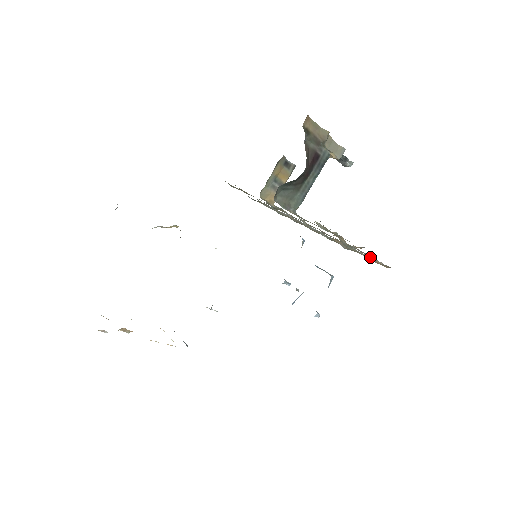
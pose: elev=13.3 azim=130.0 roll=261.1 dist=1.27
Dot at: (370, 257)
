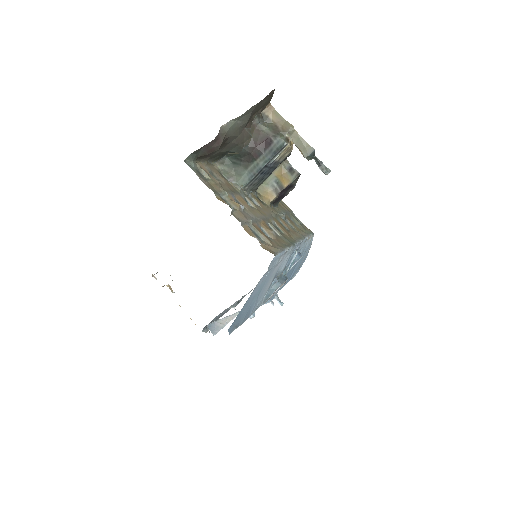
Dot at: (277, 248)
